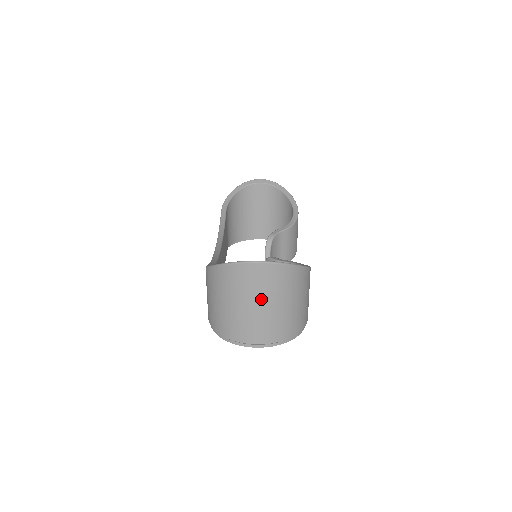
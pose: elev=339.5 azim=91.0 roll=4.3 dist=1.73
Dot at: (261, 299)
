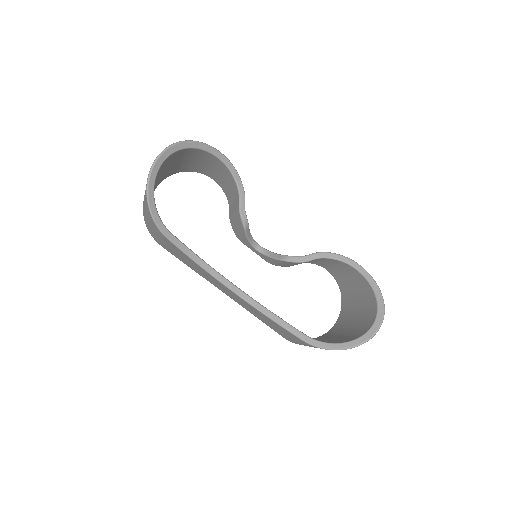
Dot at: occluded
